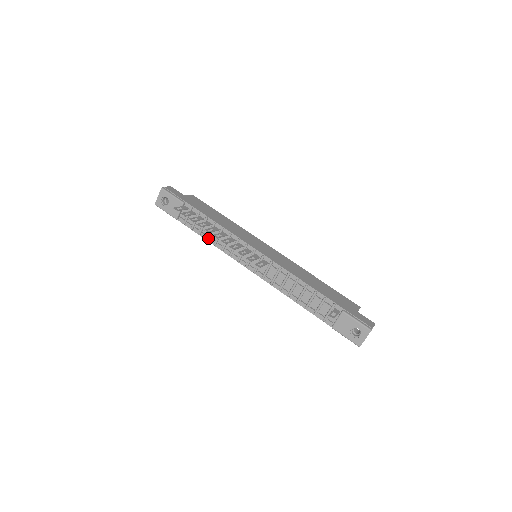
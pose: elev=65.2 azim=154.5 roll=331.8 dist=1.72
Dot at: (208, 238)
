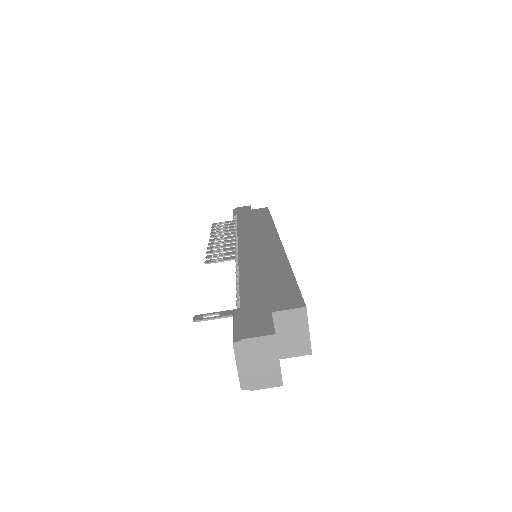
Dot at: occluded
